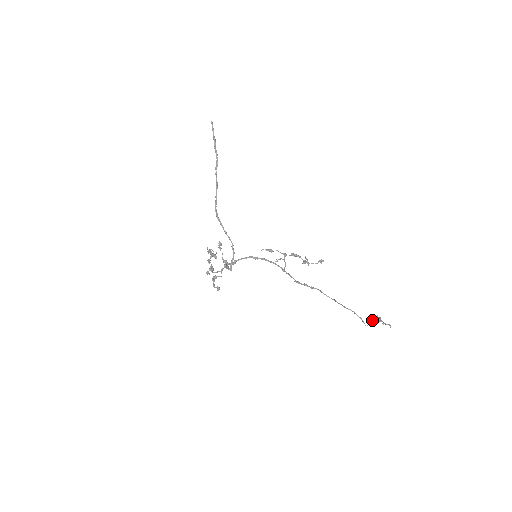
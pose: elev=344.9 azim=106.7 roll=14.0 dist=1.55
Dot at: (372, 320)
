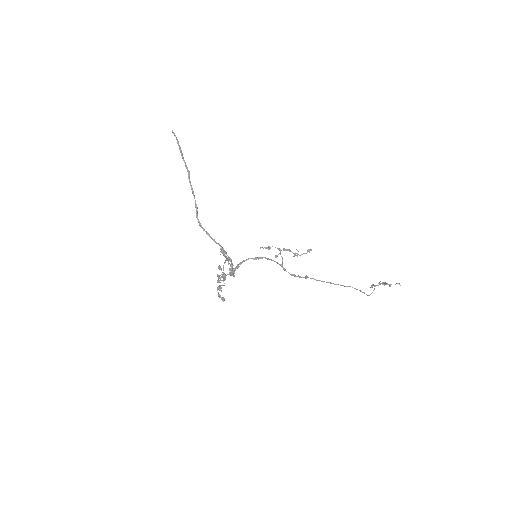
Dot at: occluded
